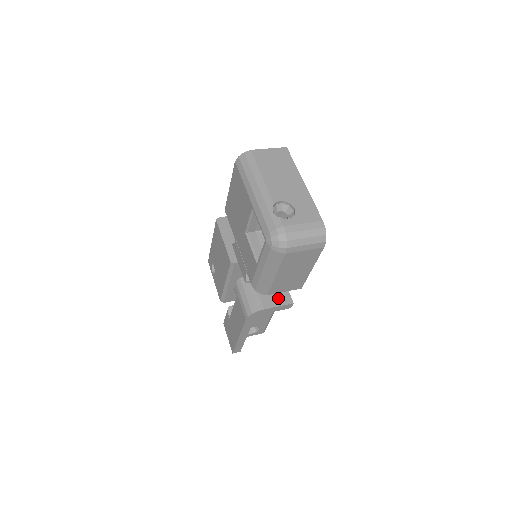
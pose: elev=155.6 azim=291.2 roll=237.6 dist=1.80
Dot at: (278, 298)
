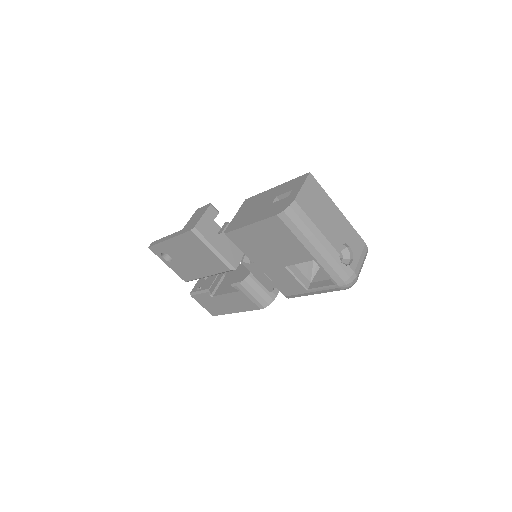
Dot at: occluded
